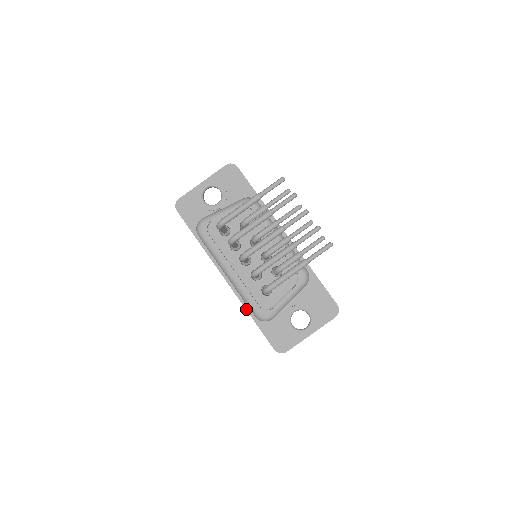
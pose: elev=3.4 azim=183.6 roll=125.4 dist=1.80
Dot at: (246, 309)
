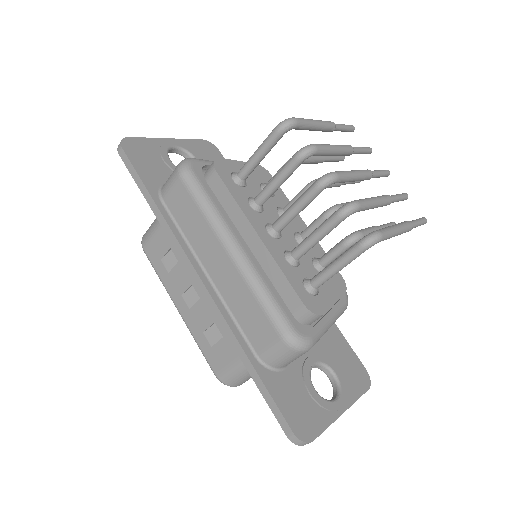
Dot at: (238, 340)
